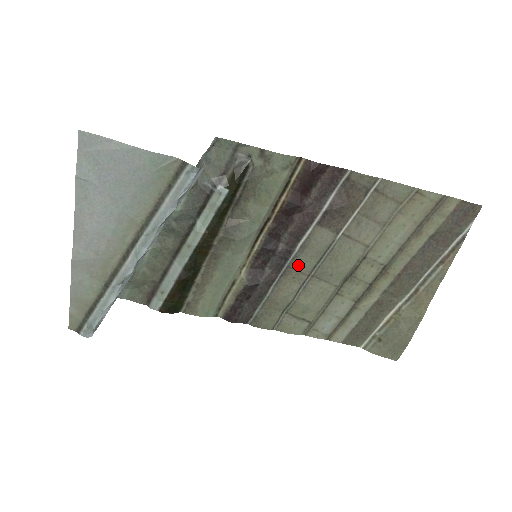
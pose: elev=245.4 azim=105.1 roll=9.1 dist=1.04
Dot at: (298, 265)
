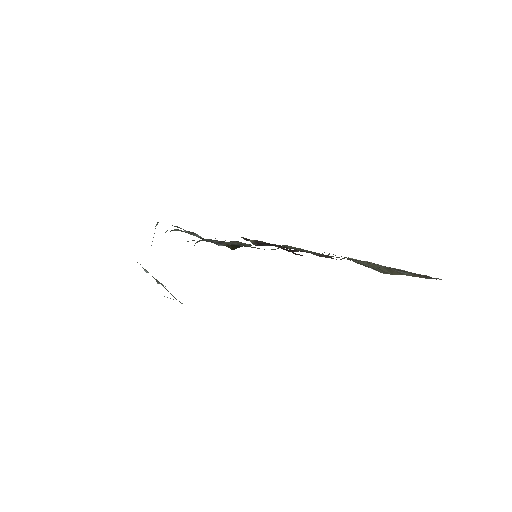
Dot at: occluded
